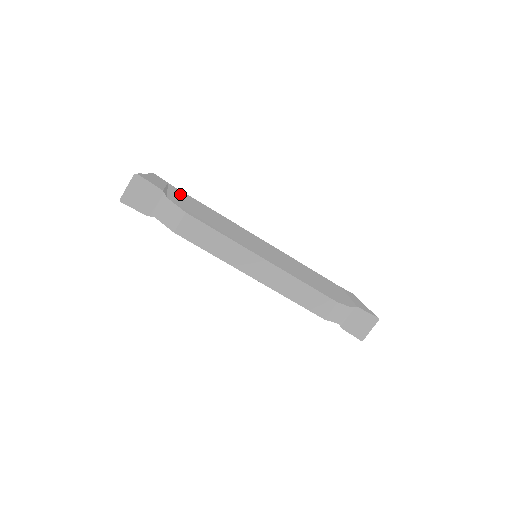
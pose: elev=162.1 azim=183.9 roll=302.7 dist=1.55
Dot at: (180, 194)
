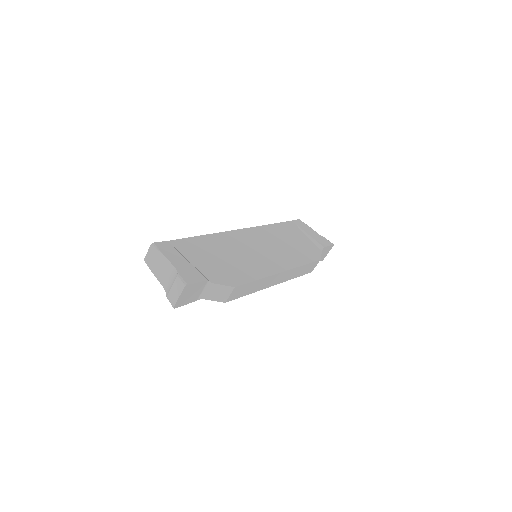
Dot at: (191, 251)
